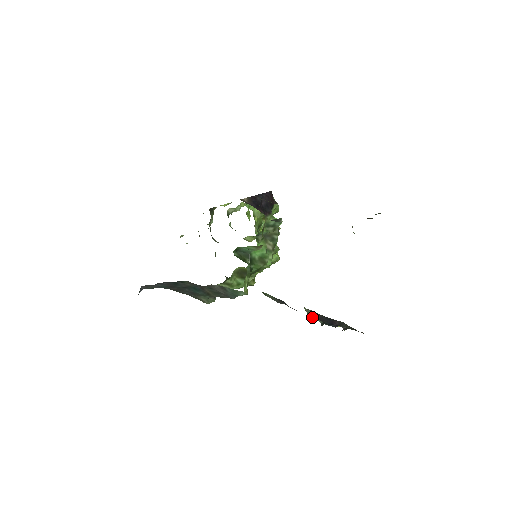
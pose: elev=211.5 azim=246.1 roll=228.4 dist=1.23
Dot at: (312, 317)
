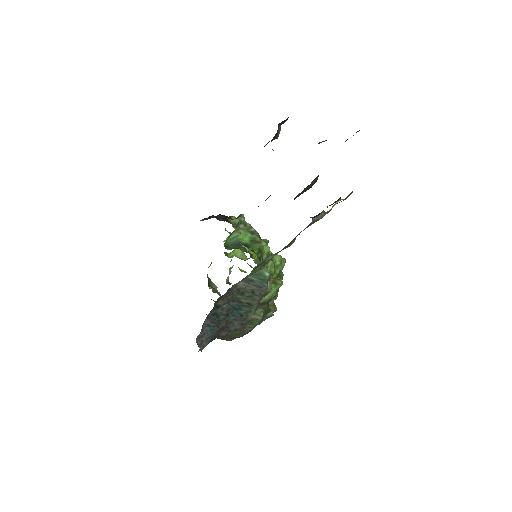
Dot at: (314, 217)
